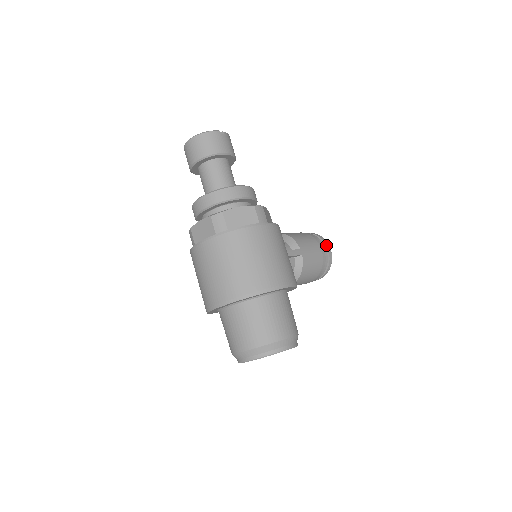
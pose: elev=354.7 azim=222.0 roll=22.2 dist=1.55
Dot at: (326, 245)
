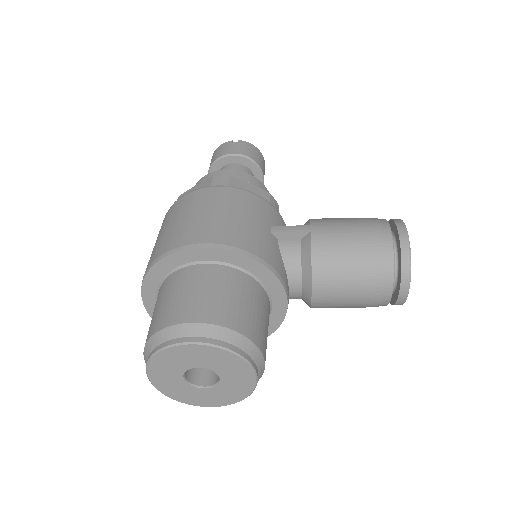
Dot at: (395, 224)
